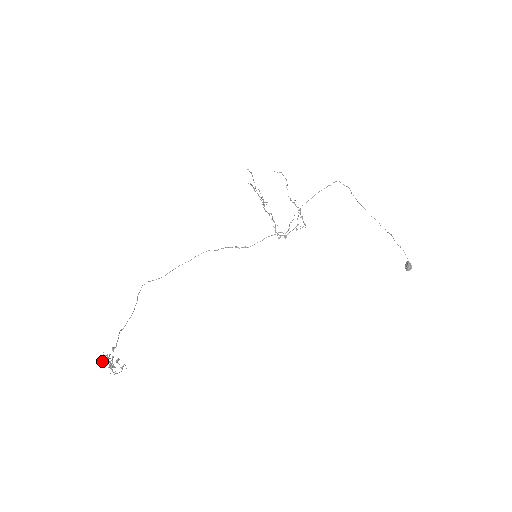
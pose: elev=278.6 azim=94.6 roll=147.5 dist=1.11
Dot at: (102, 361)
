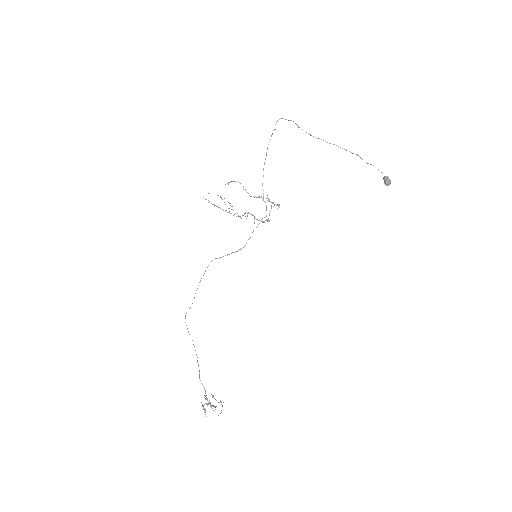
Dot at: occluded
